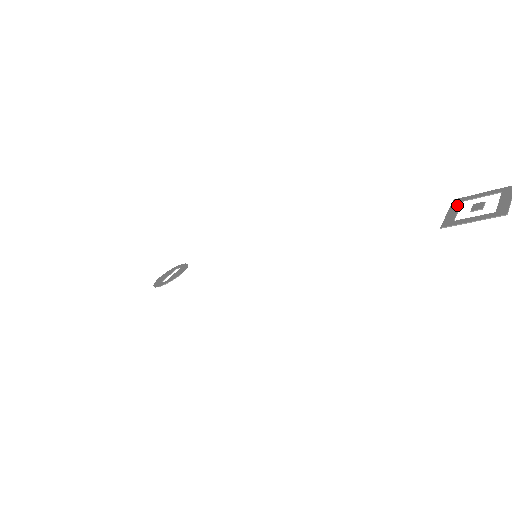
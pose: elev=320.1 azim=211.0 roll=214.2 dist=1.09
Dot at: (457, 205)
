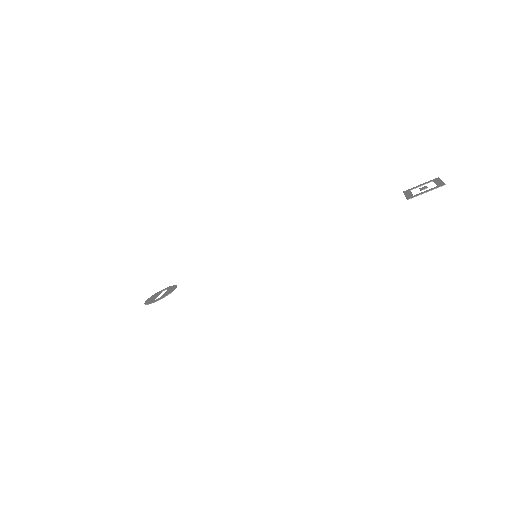
Dot at: (408, 192)
